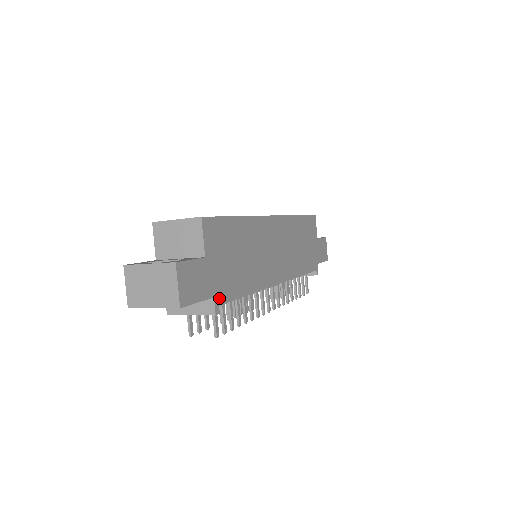
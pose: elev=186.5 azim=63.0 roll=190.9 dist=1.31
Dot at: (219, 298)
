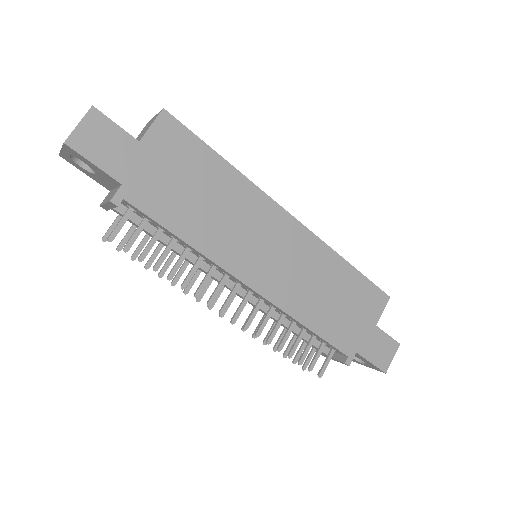
Dot at: (130, 194)
